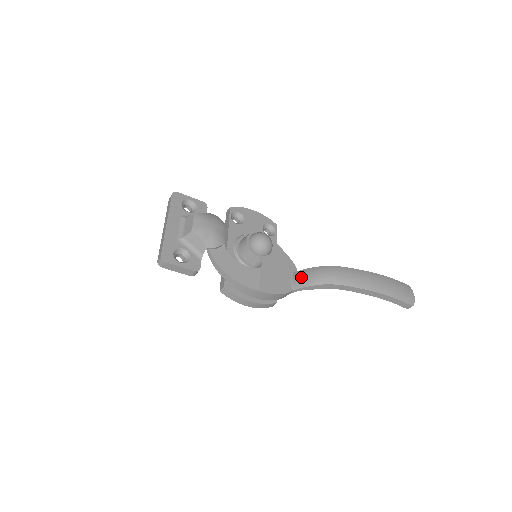
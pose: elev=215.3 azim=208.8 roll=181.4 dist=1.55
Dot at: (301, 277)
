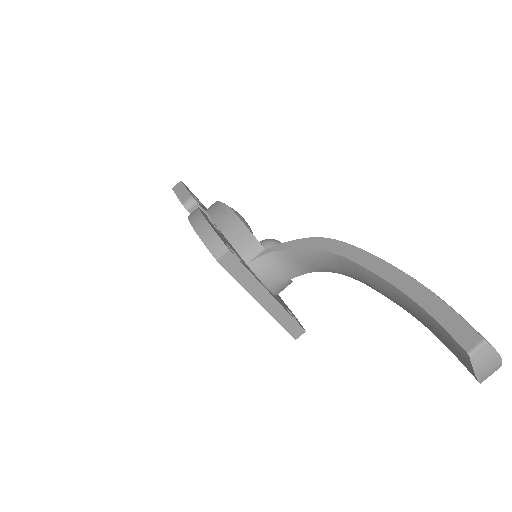
Dot at: occluded
